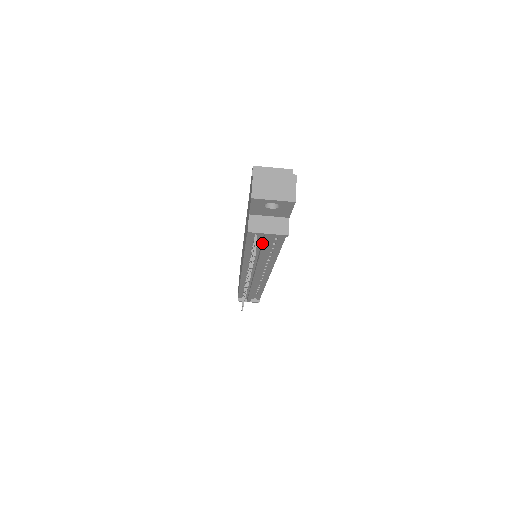
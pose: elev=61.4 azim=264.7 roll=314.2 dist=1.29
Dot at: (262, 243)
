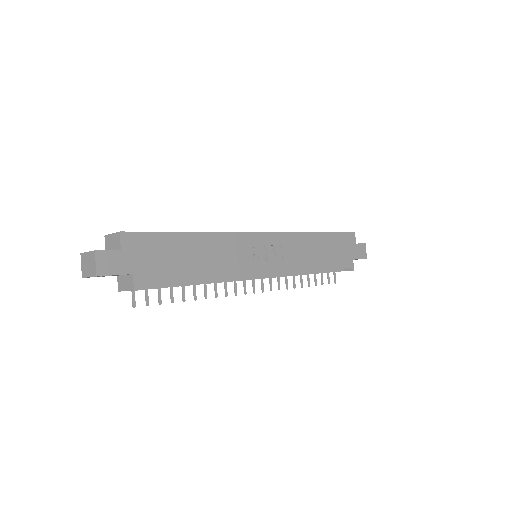
Dot at: (151, 288)
